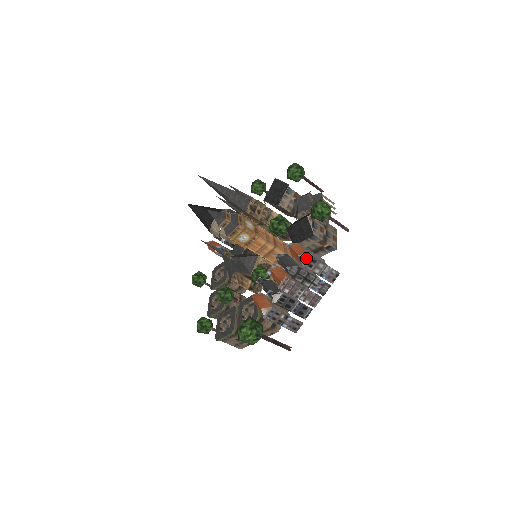
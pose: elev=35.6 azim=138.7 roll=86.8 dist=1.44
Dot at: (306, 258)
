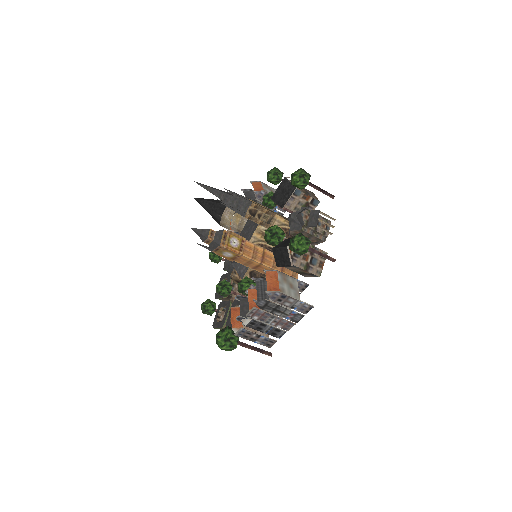
Dot at: (274, 294)
